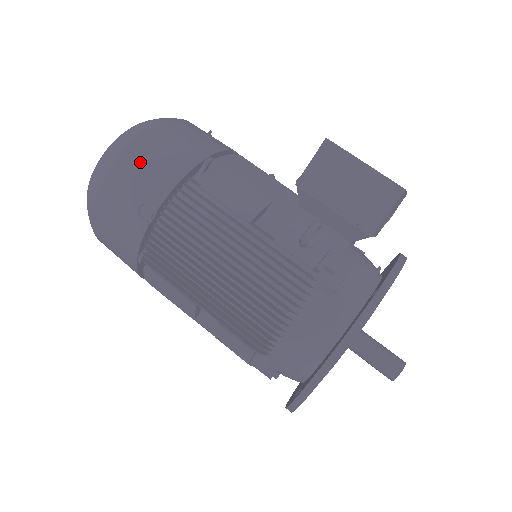
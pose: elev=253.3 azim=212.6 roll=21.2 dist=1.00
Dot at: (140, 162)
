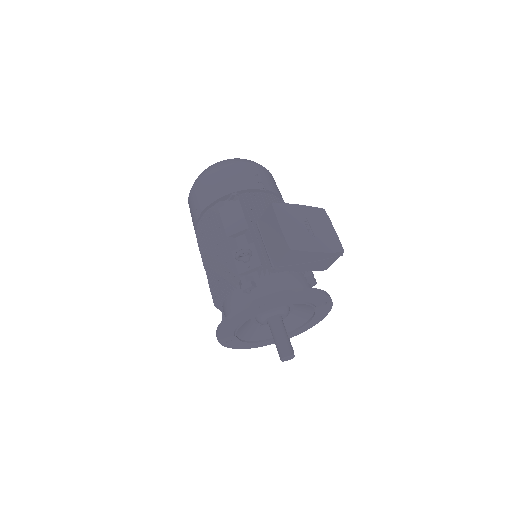
Dot at: (204, 186)
